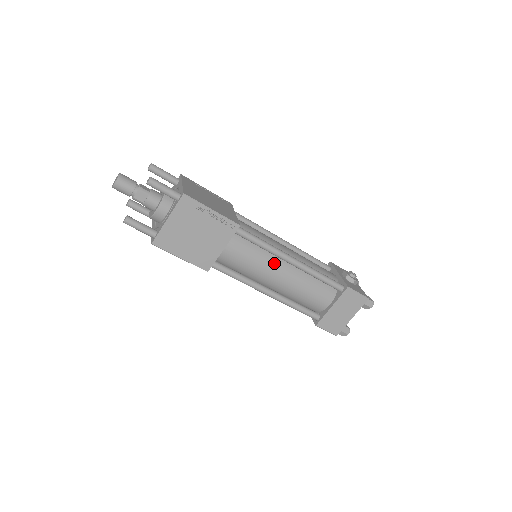
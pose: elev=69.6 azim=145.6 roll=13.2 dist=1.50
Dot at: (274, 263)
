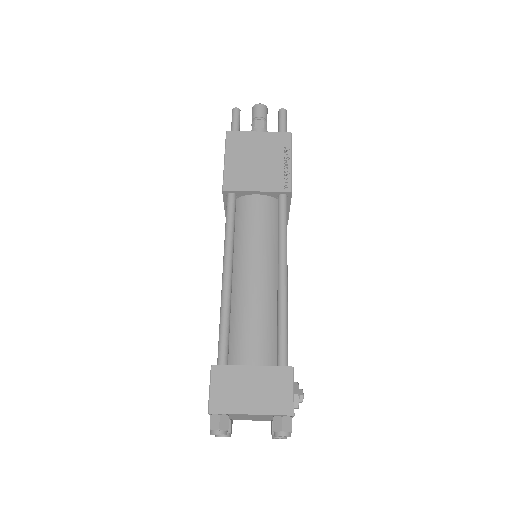
Dot at: (268, 257)
